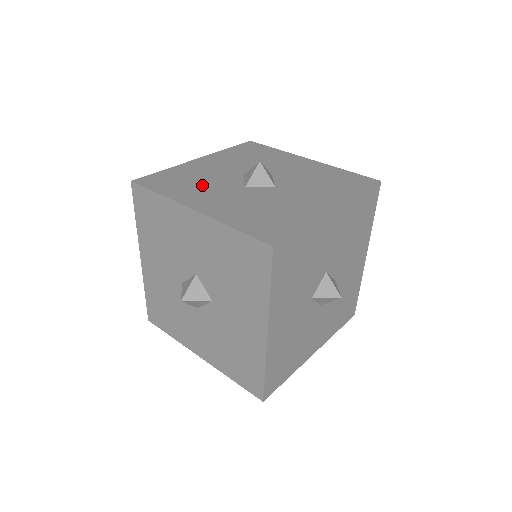
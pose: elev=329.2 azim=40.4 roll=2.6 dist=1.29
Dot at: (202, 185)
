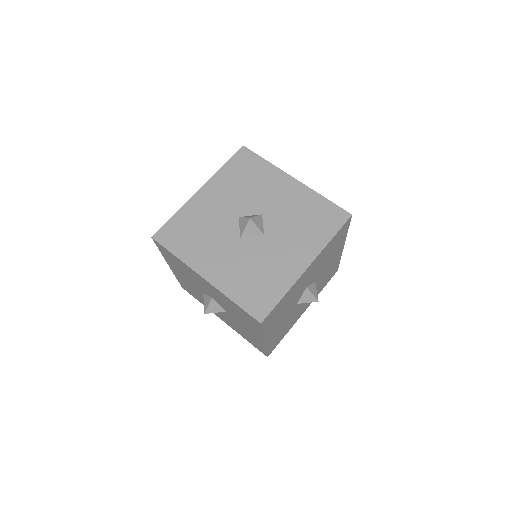
Dot at: (207, 239)
